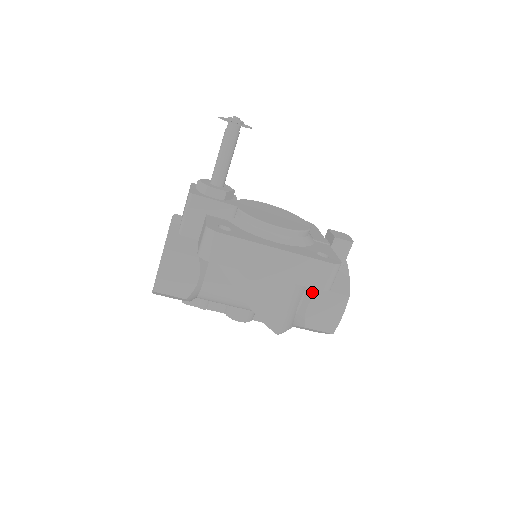
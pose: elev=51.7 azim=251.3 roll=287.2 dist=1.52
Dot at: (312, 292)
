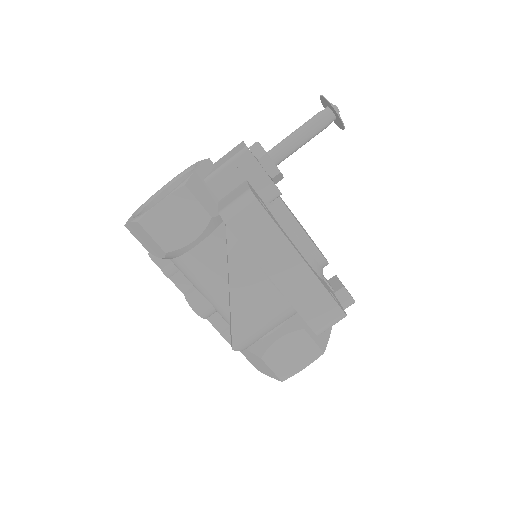
Dot at: (293, 327)
